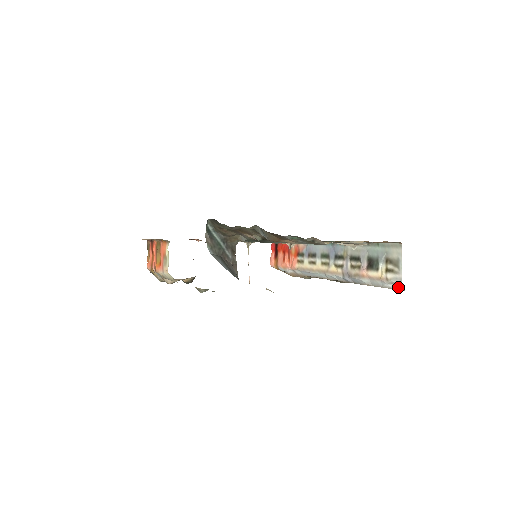
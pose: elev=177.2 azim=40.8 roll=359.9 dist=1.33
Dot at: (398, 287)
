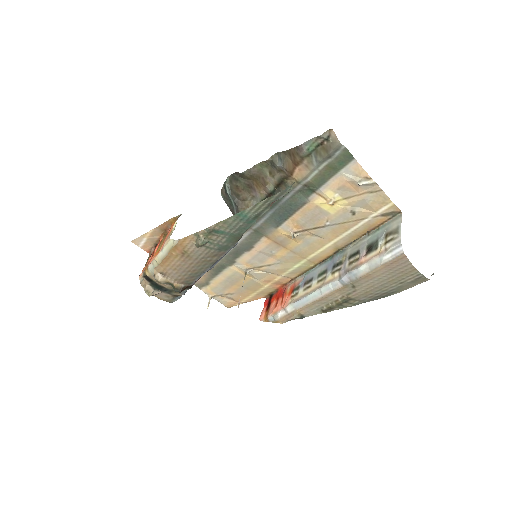
Dot at: (397, 253)
